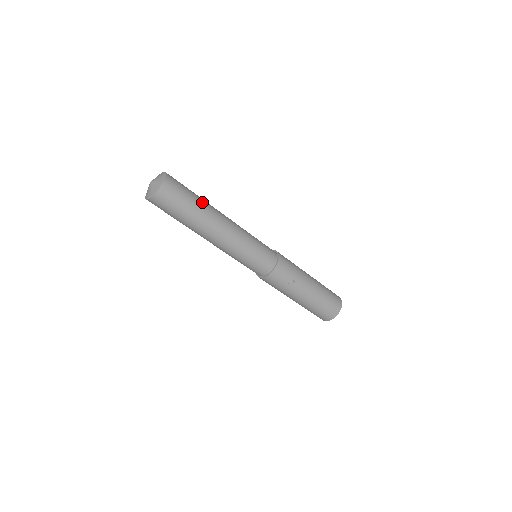
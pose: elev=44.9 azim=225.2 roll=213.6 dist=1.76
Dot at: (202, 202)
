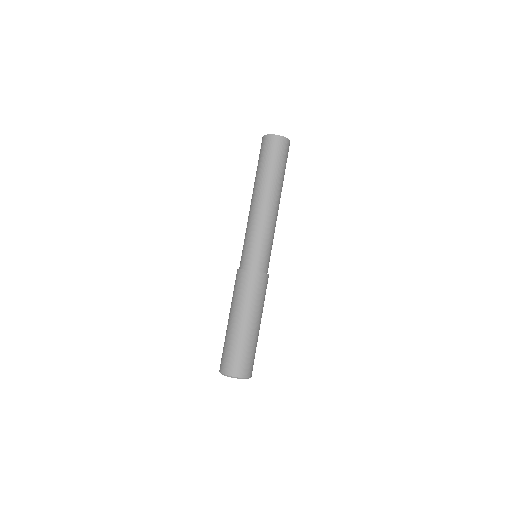
Dot at: occluded
